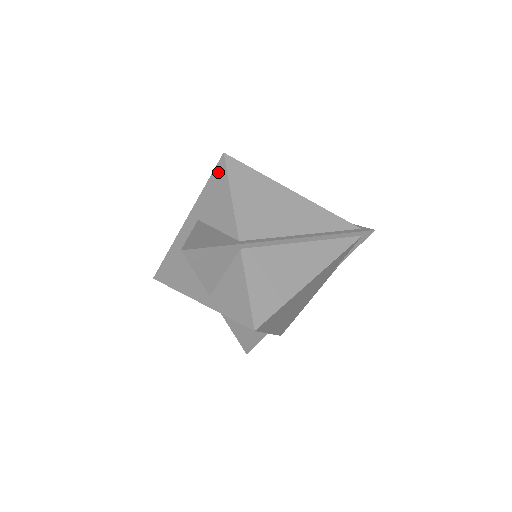
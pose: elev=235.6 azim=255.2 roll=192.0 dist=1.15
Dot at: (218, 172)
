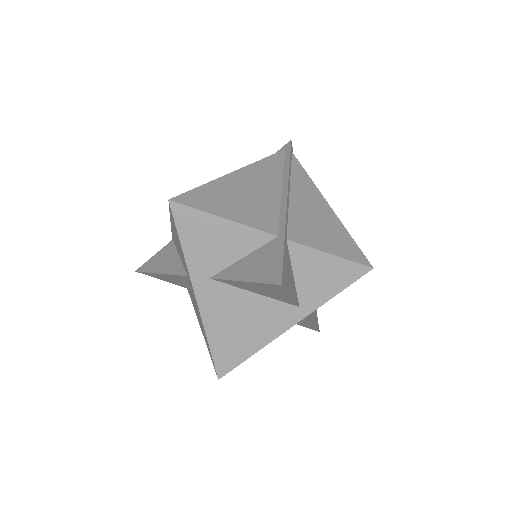
Dot at: (183, 220)
